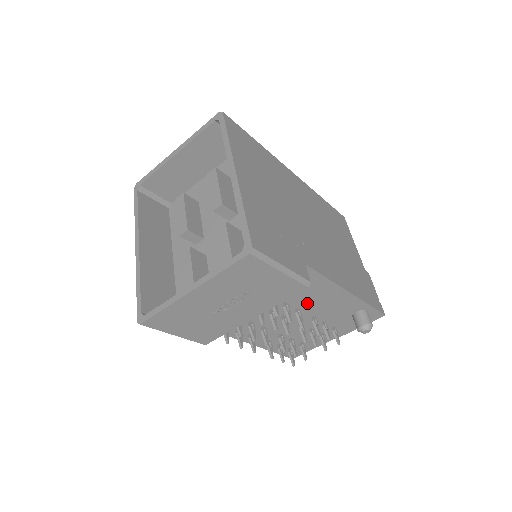
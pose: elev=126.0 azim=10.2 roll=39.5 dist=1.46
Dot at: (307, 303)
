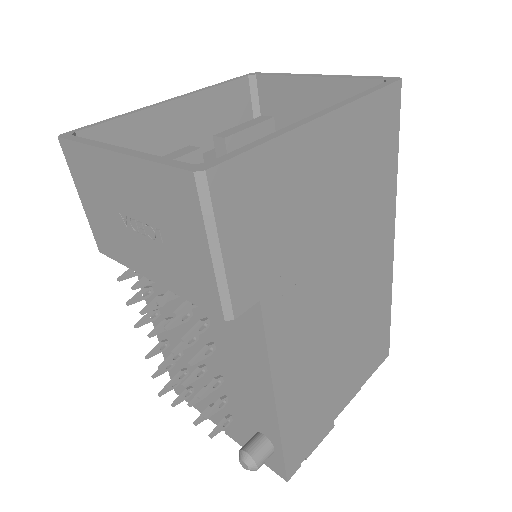
Dot at: (228, 352)
